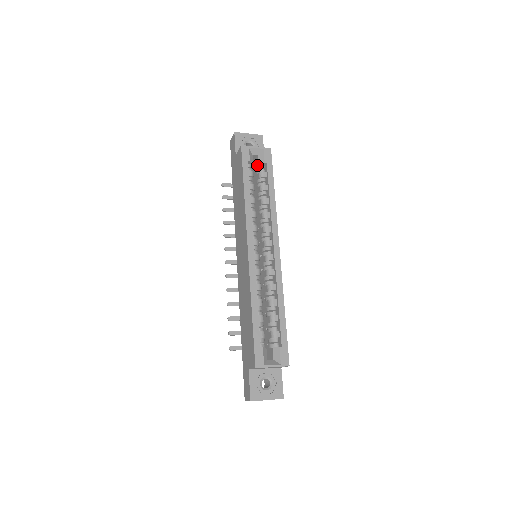
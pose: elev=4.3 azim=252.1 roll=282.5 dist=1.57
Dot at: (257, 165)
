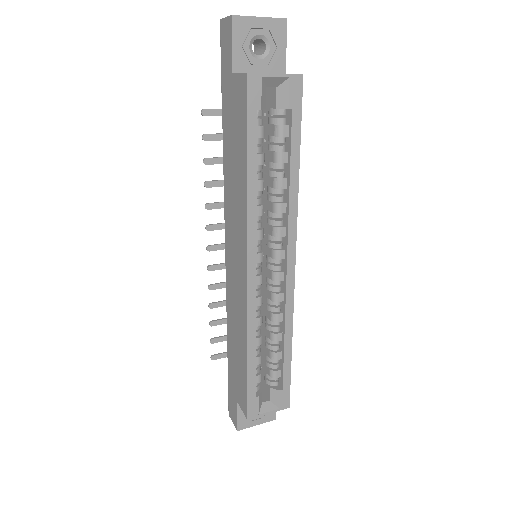
Dot at: (273, 106)
